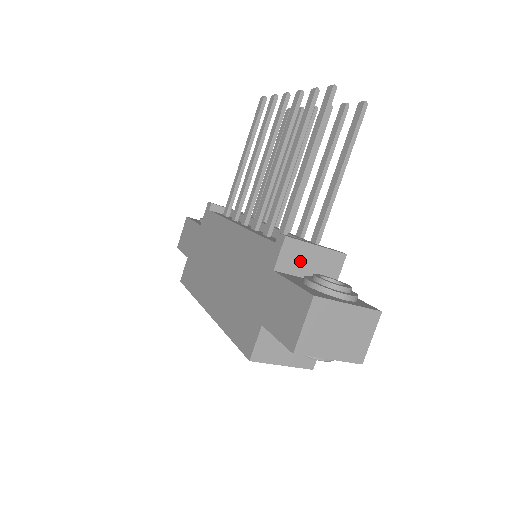
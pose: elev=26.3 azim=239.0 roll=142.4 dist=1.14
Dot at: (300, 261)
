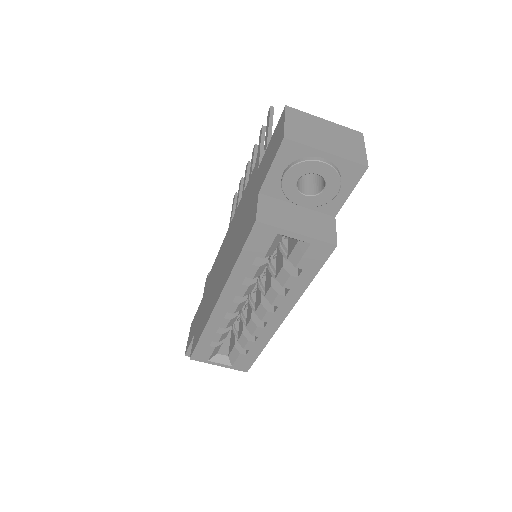
Dot at: occluded
